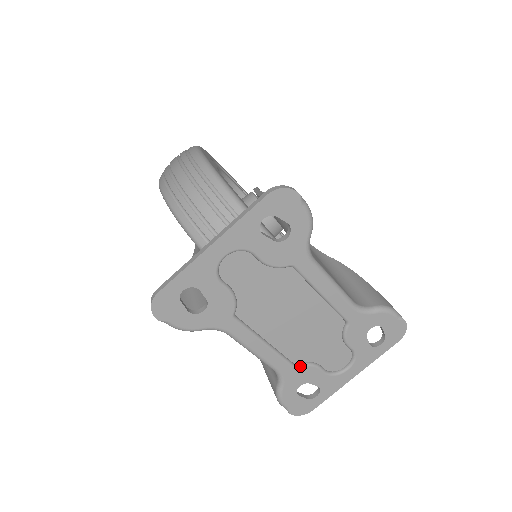
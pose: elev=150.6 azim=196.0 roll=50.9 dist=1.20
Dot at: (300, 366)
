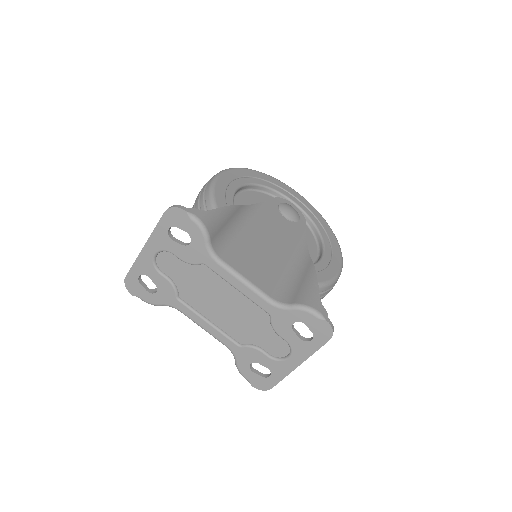
Dot at: (244, 346)
